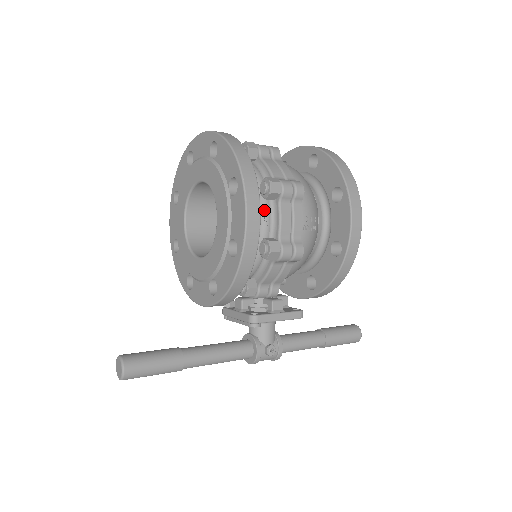
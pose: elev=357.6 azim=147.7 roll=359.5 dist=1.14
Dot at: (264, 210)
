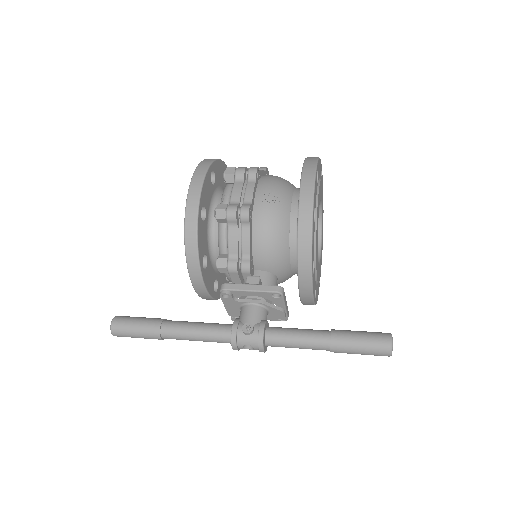
Dot at: (225, 191)
